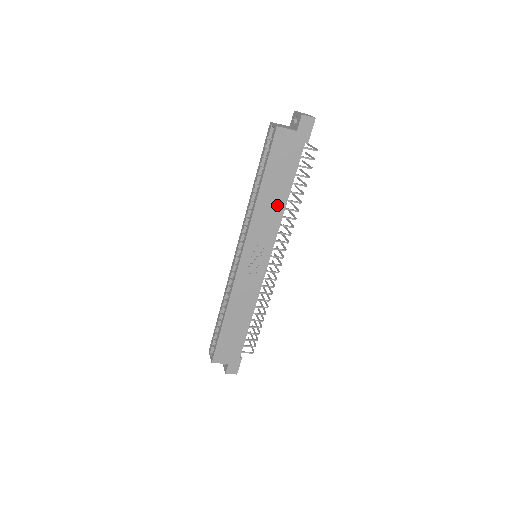
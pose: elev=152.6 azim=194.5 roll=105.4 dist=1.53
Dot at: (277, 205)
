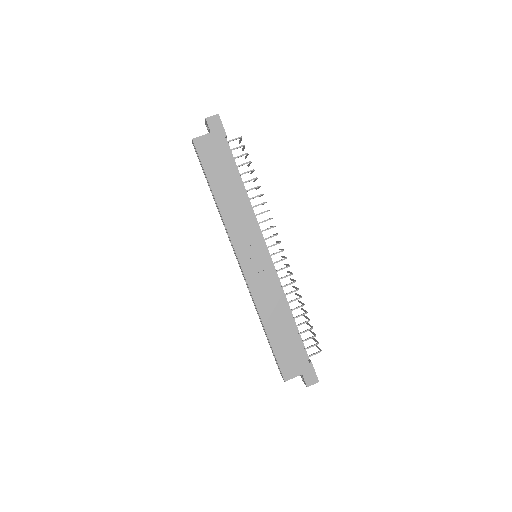
Dot at: (238, 199)
